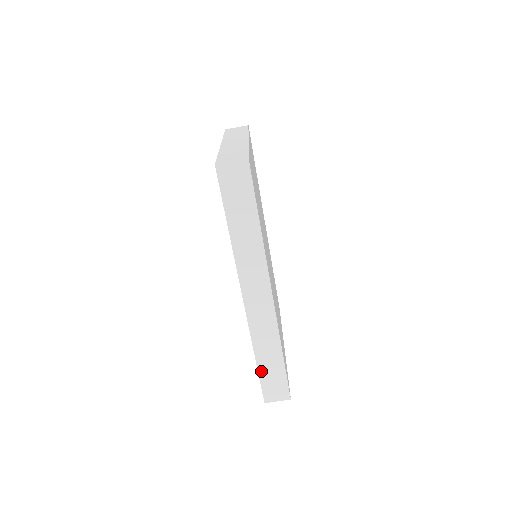
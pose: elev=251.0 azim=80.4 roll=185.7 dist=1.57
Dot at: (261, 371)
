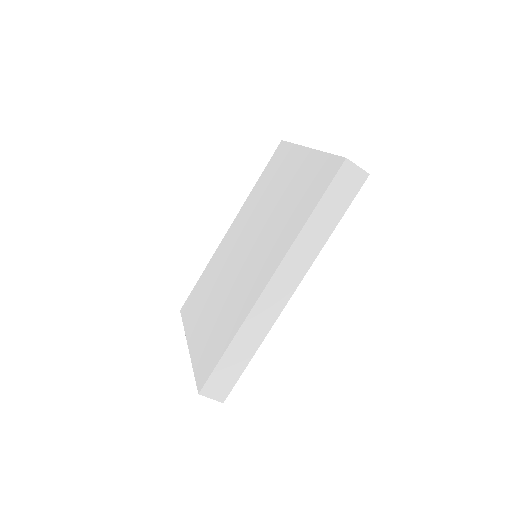
Dot at: (224, 359)
